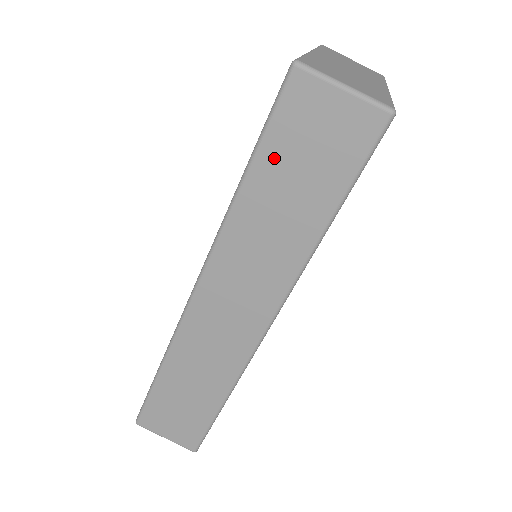
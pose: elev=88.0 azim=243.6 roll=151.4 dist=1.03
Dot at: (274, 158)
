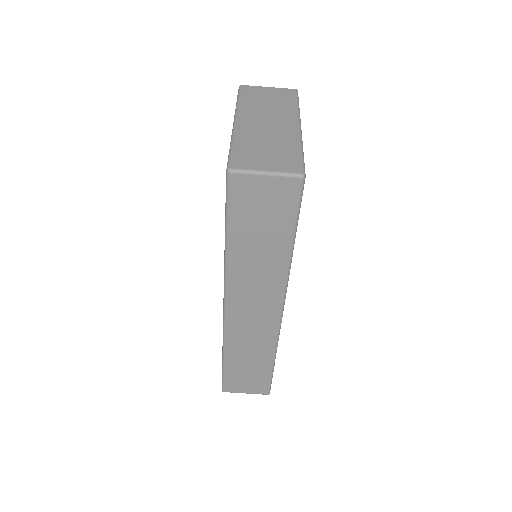
Dot at: (240, 224)
